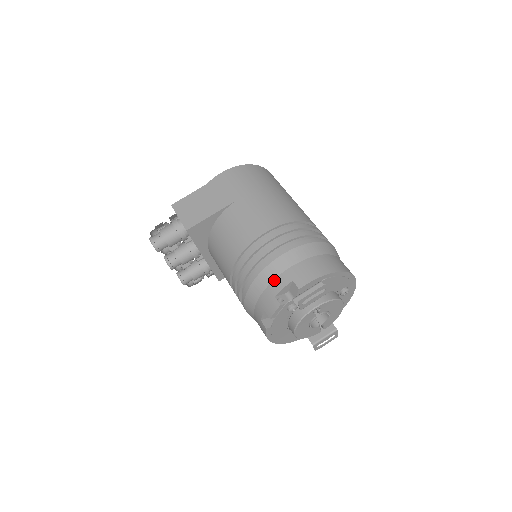
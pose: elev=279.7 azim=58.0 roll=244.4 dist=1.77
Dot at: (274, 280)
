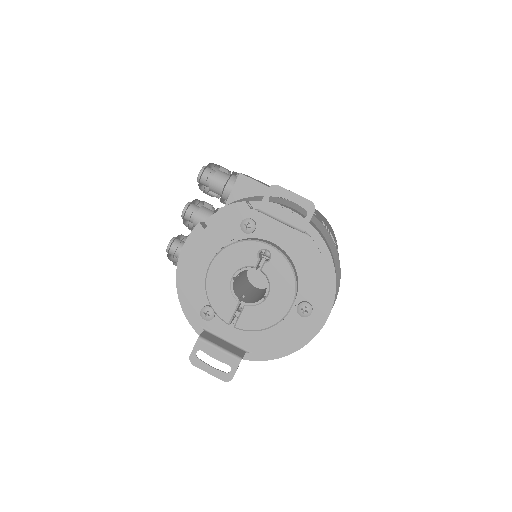
Dot at: occluded
